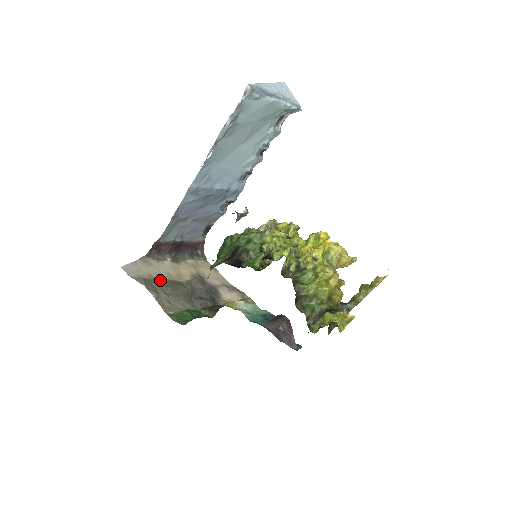
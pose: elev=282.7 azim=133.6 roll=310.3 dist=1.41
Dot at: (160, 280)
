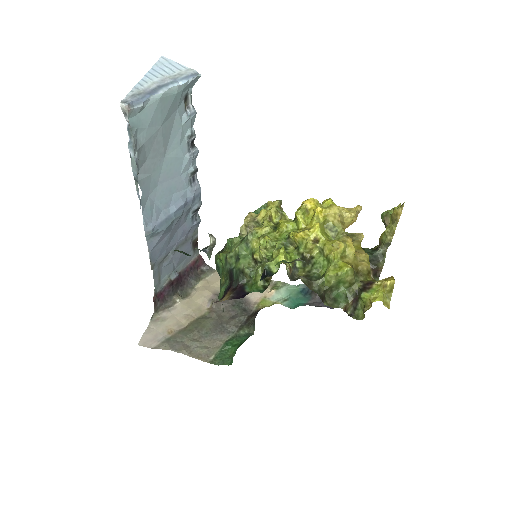
Dot at: (182, 329)
